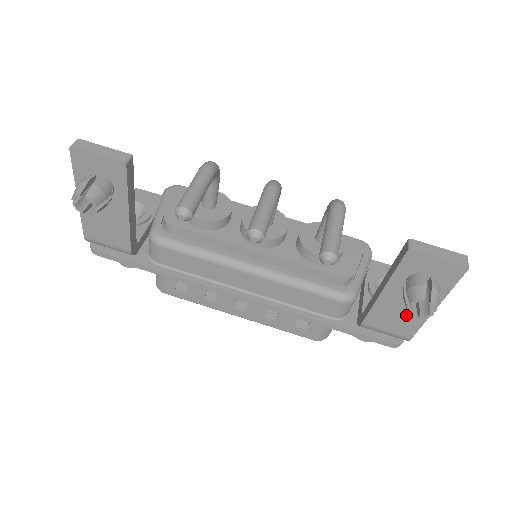
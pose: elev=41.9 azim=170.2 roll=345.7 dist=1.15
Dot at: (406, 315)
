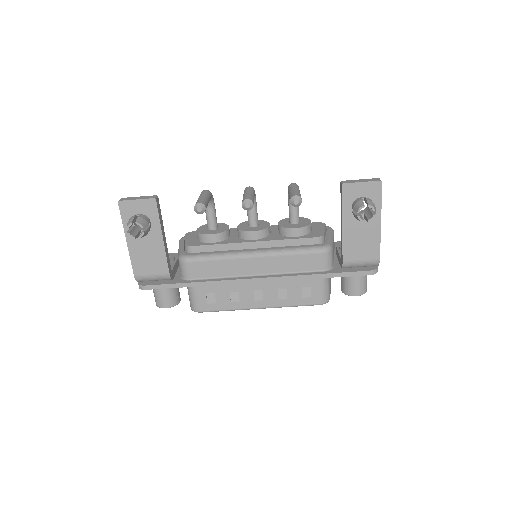
Dot at: (366, 239)
